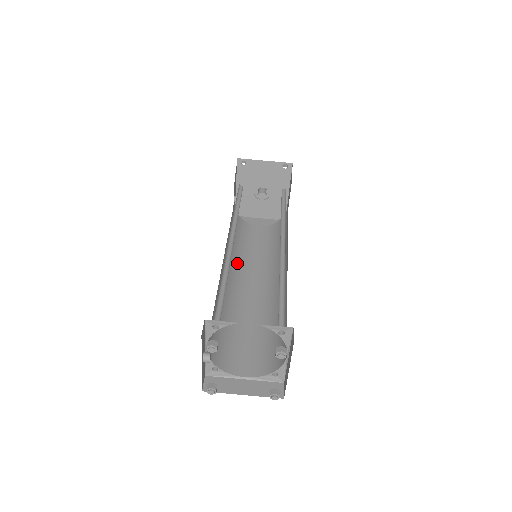
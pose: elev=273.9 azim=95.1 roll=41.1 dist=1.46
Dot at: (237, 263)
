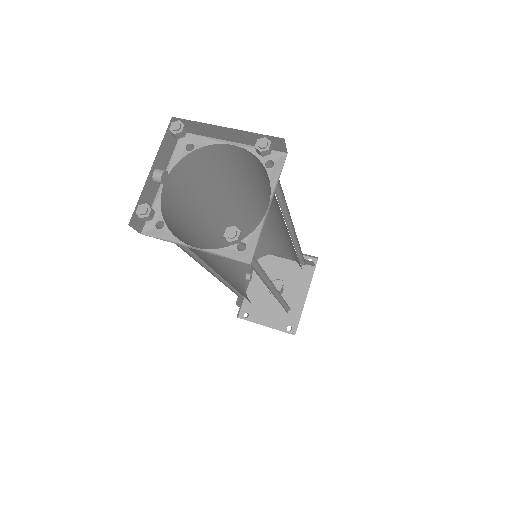
Dot at: (229, 282)
